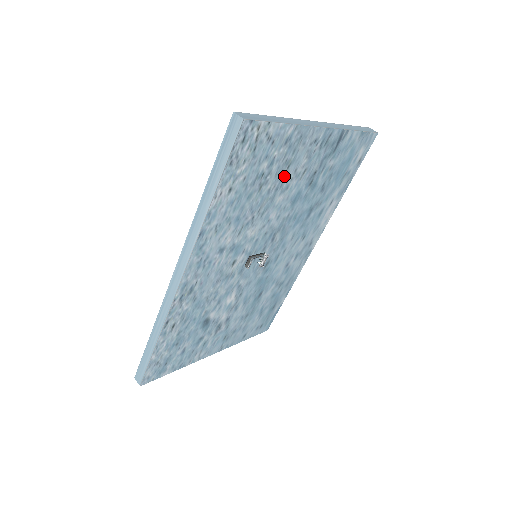
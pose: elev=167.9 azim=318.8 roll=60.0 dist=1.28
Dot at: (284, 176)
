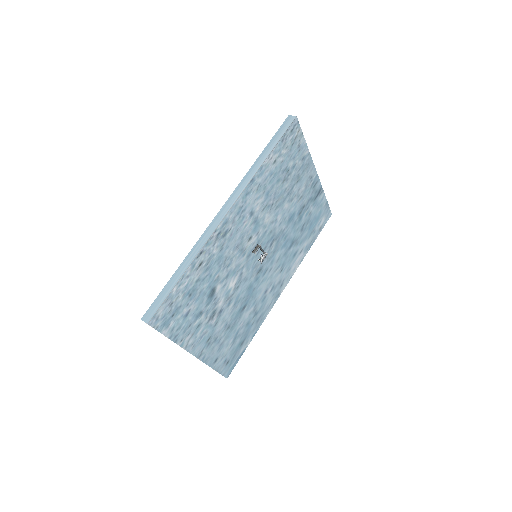
Dot at: (294, 187)
